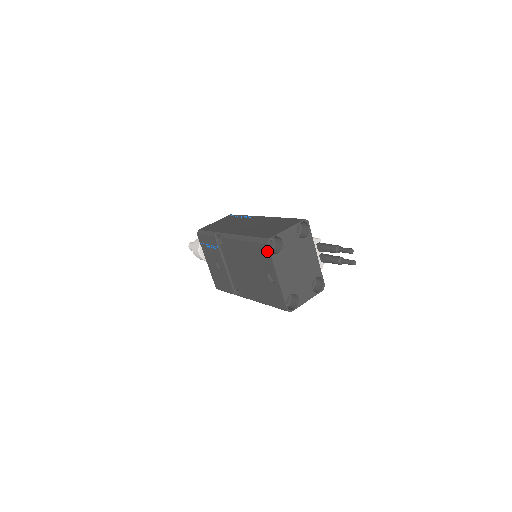
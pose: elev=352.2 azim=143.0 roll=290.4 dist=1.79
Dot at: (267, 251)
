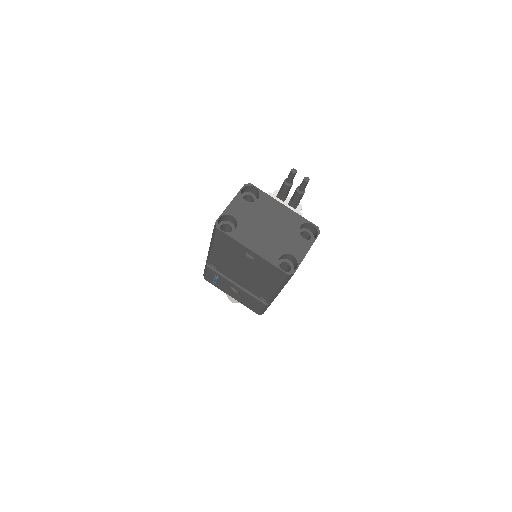
Dot at: (223, 235)
